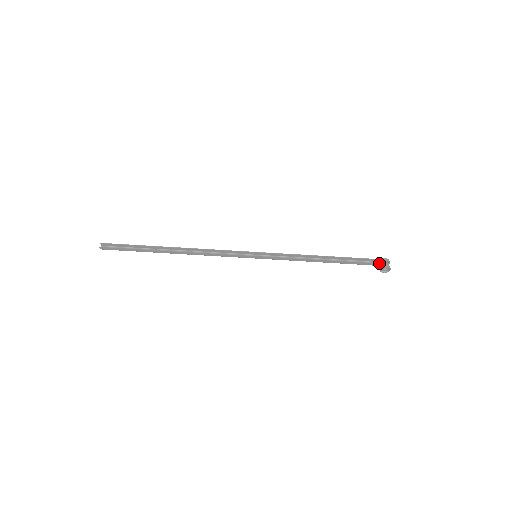
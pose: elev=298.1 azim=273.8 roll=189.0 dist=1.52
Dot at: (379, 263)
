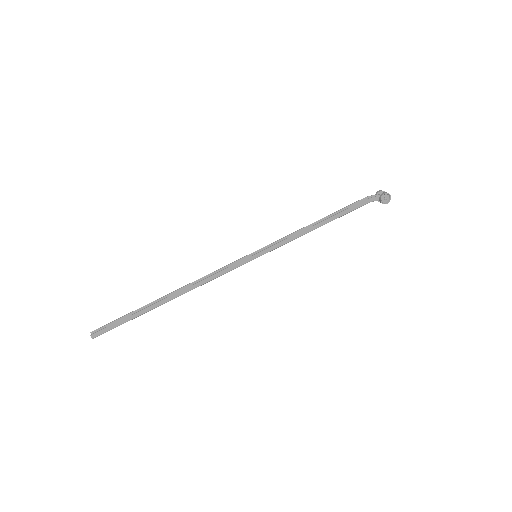
Dot at: (376, 199)
